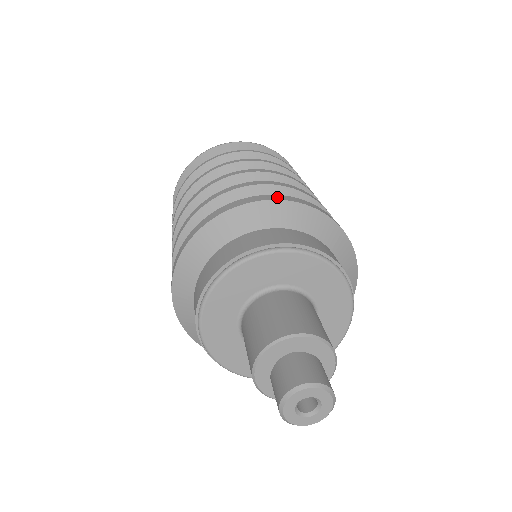
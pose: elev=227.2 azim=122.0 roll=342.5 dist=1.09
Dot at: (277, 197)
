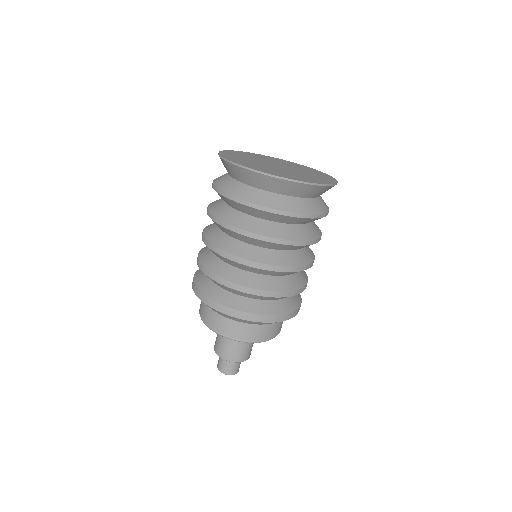
Dot at: (260, 319)
